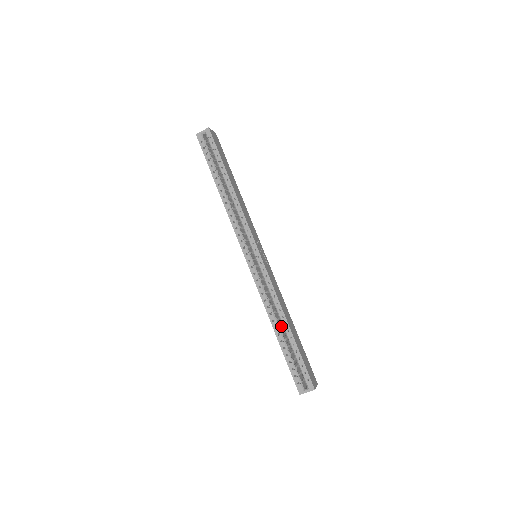
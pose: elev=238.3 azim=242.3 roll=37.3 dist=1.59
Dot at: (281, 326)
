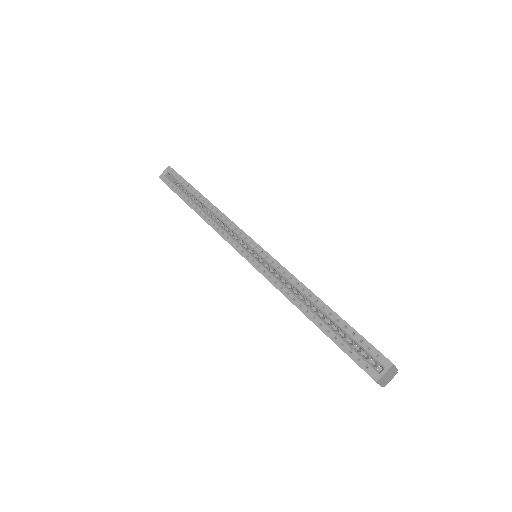
Dot at: occluded
